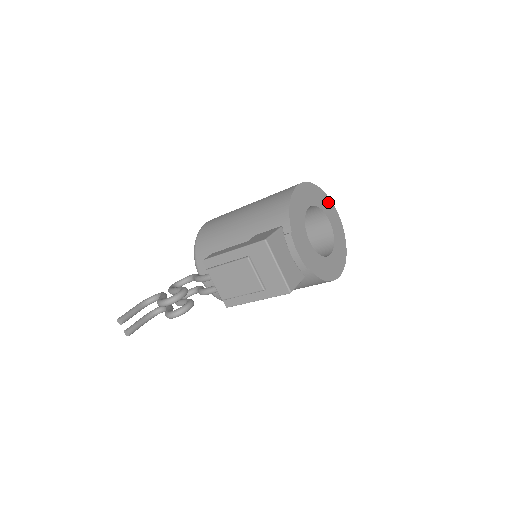
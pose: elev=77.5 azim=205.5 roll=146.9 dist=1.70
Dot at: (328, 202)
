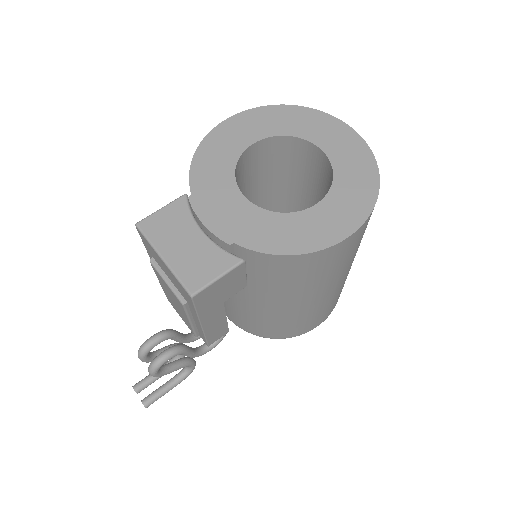
Dot at: (319, 119)
